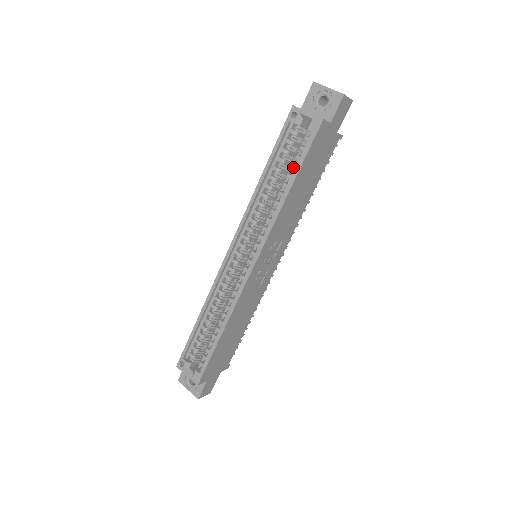
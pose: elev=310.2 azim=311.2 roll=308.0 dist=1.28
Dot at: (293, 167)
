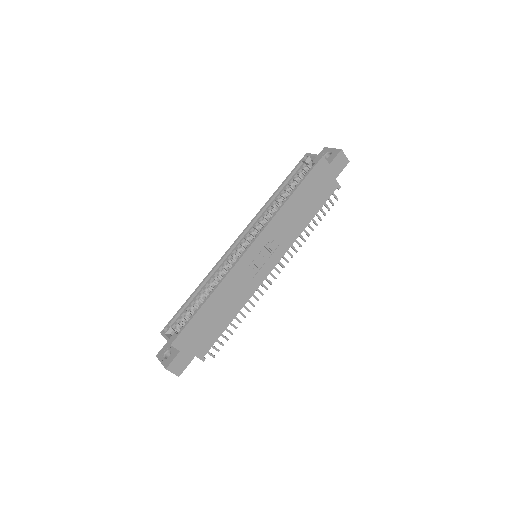
Dot at: occluded
